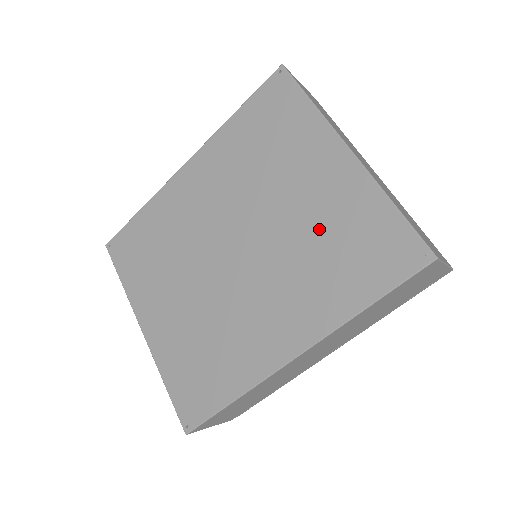
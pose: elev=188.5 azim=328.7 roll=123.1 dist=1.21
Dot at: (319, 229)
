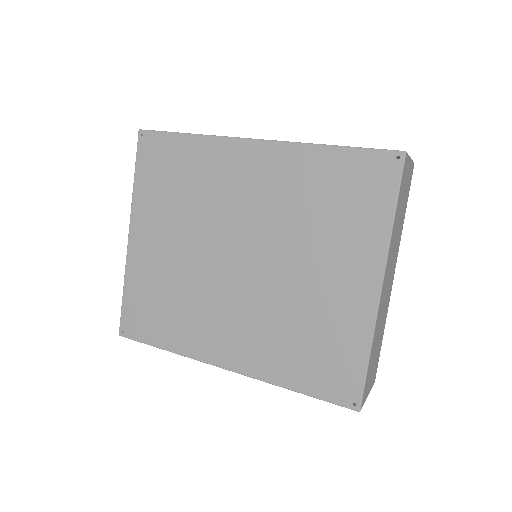
Dot at: (309, 314)
